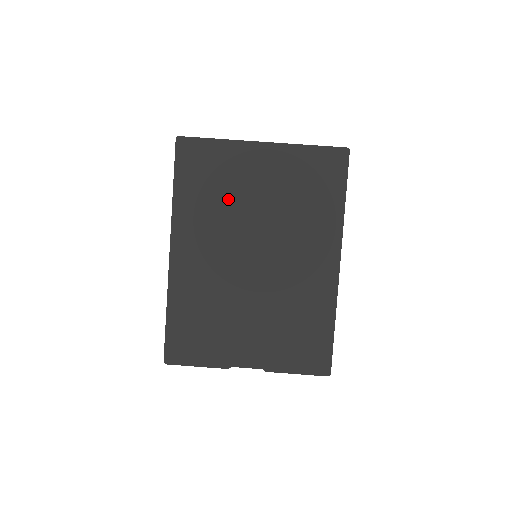
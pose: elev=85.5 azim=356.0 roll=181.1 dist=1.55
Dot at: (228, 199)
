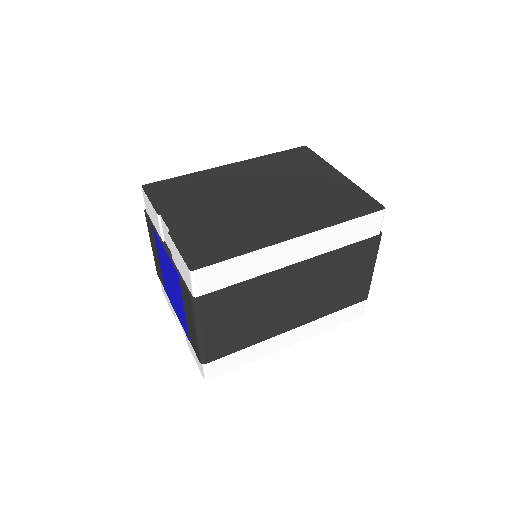
Dot at: (289, 173)
